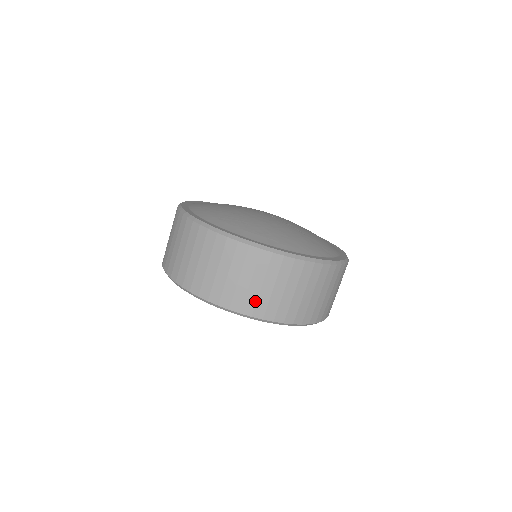
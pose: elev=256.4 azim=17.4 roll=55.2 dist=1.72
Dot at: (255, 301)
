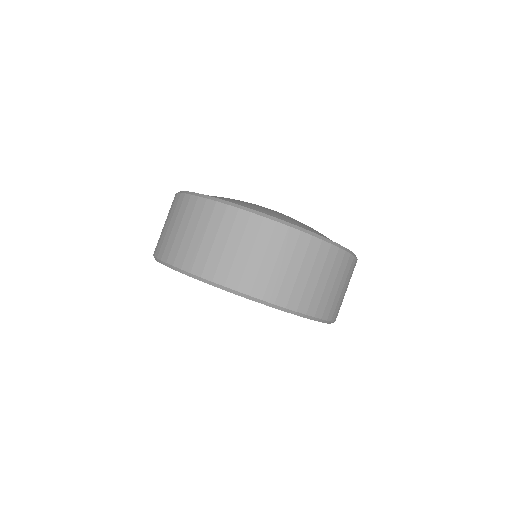
Dot at: (336, 305)
